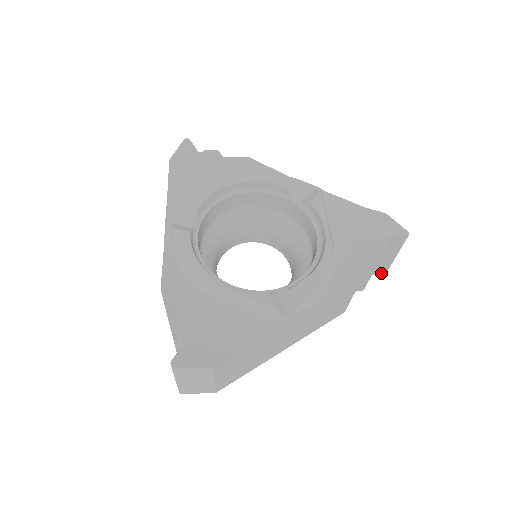
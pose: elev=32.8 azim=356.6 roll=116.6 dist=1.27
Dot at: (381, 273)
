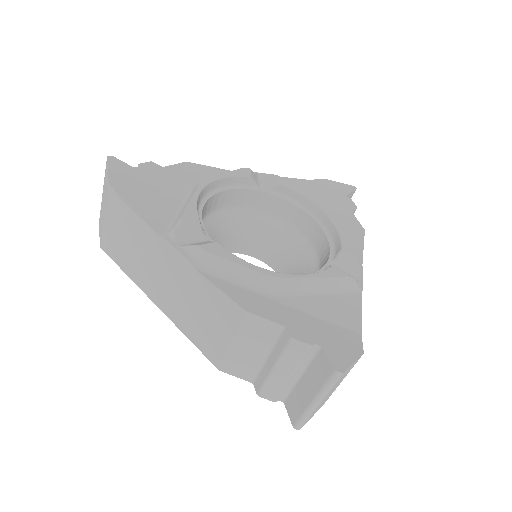
Dot at: occluded
